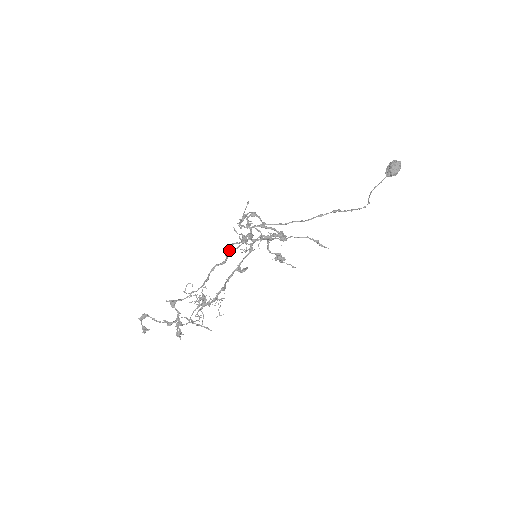
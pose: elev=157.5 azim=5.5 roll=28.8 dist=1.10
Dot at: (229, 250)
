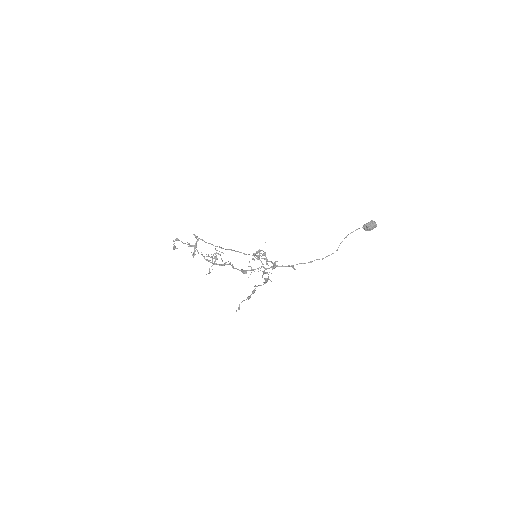
Dot at: (239, 309)
